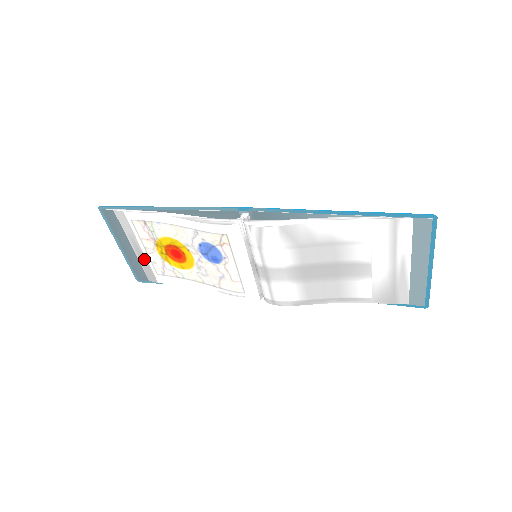
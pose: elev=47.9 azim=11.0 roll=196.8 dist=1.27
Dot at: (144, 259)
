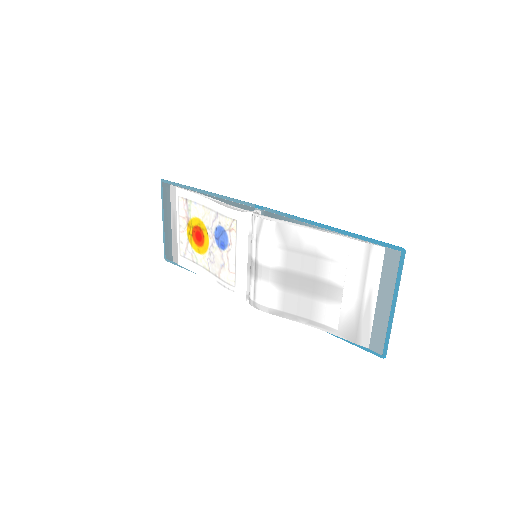
Dot at: (176, 237)
